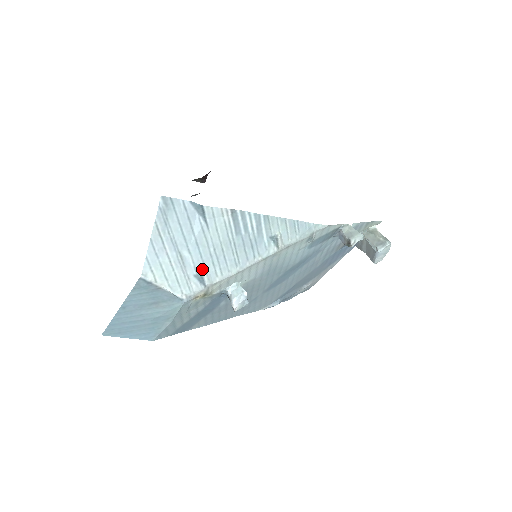
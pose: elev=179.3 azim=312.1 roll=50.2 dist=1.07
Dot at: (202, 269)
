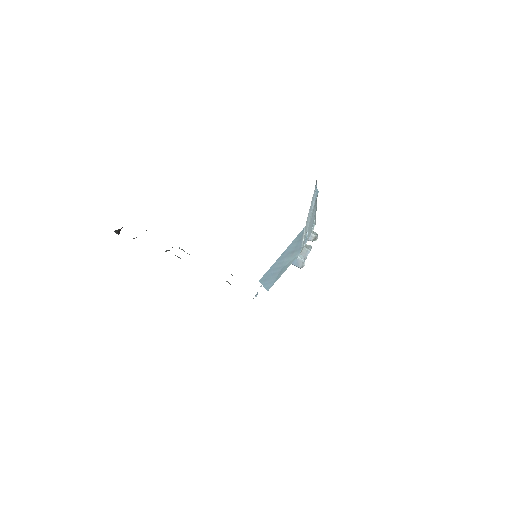
Dot at: (307, 232)
